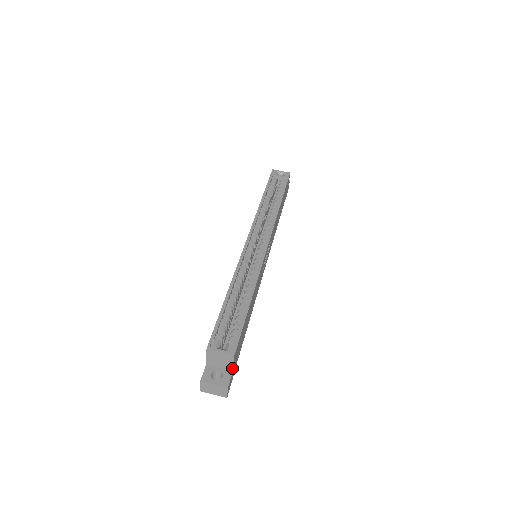
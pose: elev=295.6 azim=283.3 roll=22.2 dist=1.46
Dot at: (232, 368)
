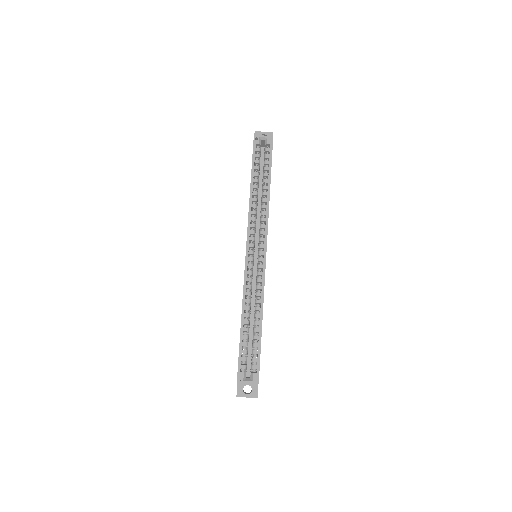
Dot at: occluded
